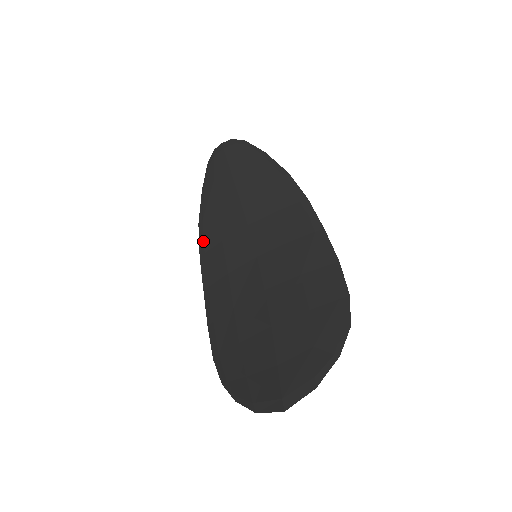
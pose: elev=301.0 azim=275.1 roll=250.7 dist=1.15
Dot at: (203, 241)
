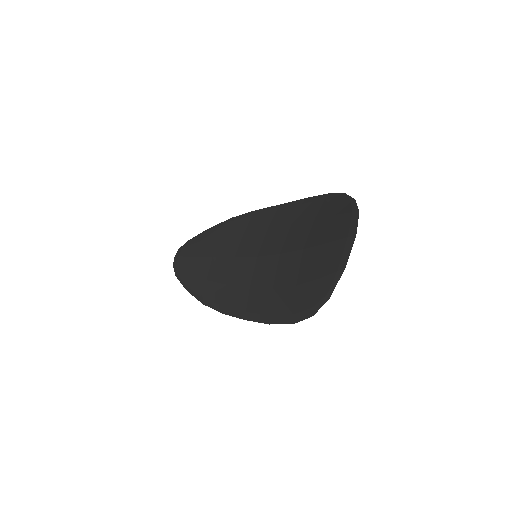
Dot at: (215, 304)
